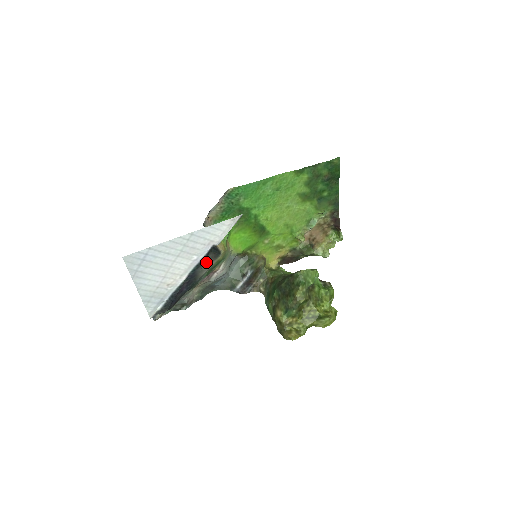
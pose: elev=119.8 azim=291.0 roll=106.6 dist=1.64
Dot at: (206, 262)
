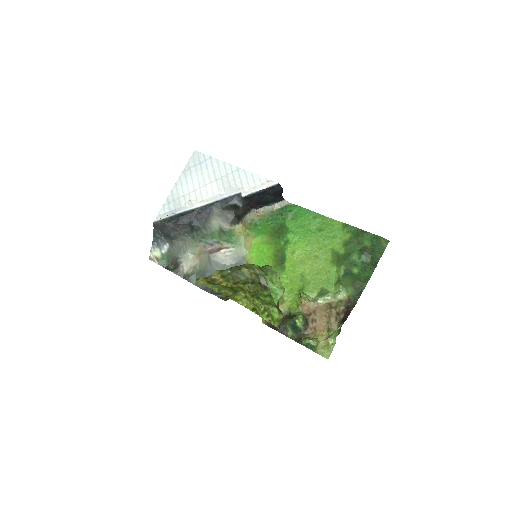
Dot at: (224, 215)
